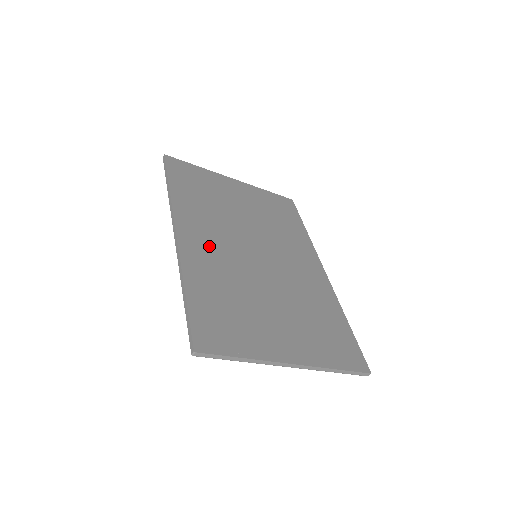
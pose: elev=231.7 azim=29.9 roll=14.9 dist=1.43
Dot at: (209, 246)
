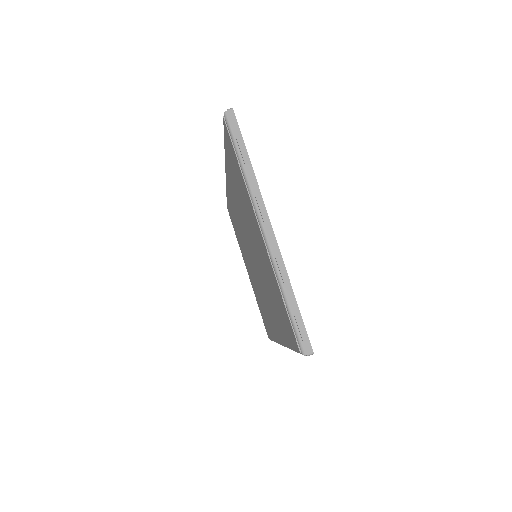
Dot at: occluded
